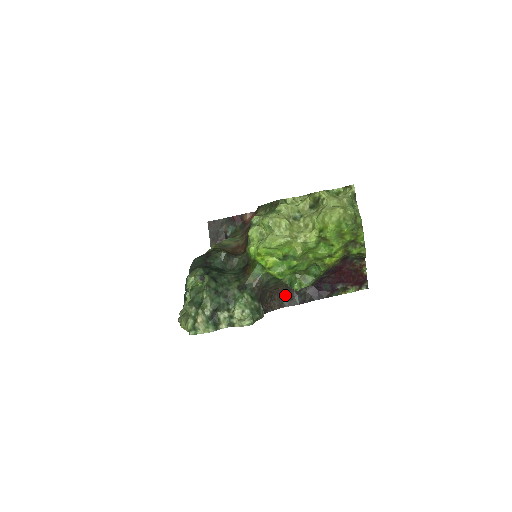
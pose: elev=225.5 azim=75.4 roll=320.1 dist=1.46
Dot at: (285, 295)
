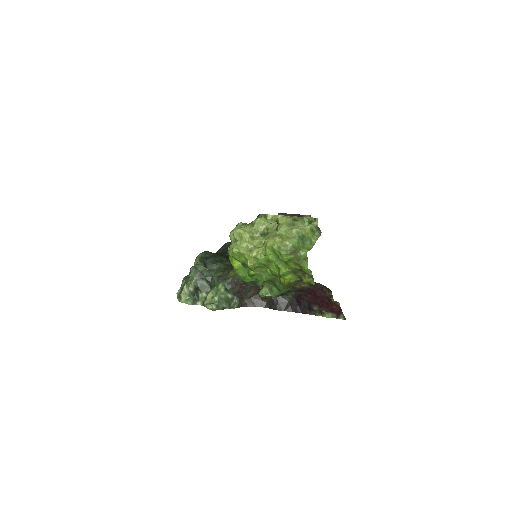
Dot at: (268, 297)
